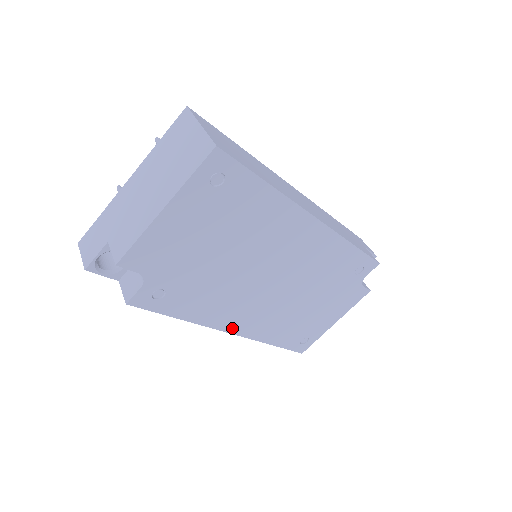
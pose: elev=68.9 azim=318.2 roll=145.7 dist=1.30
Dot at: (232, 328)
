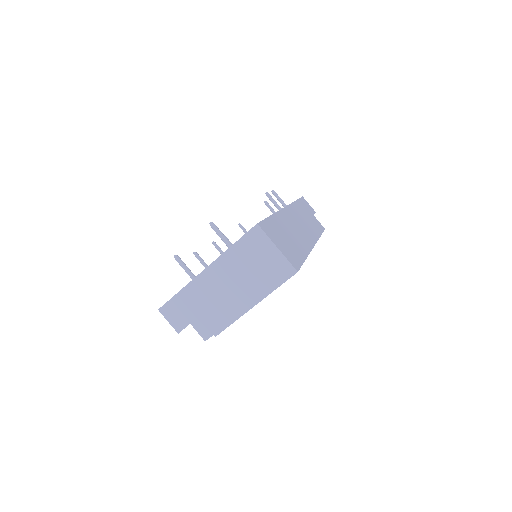
Dot at: occluded
